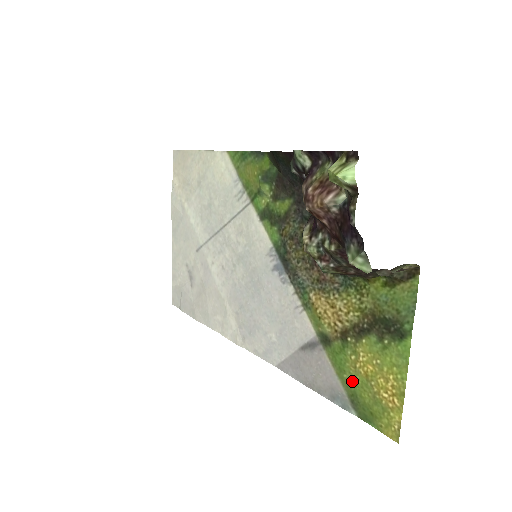
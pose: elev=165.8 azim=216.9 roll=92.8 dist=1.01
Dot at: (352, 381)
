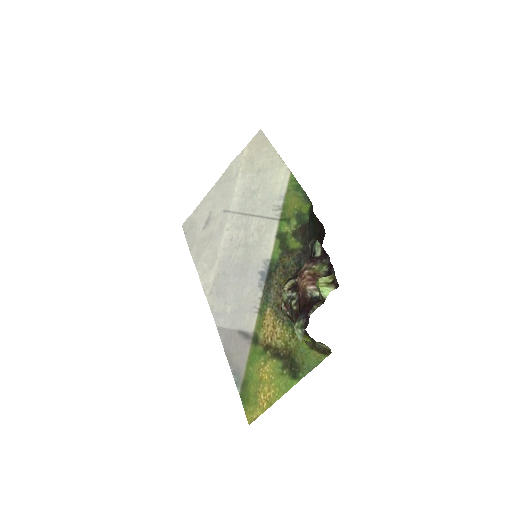
Dot at: (252, 374)
